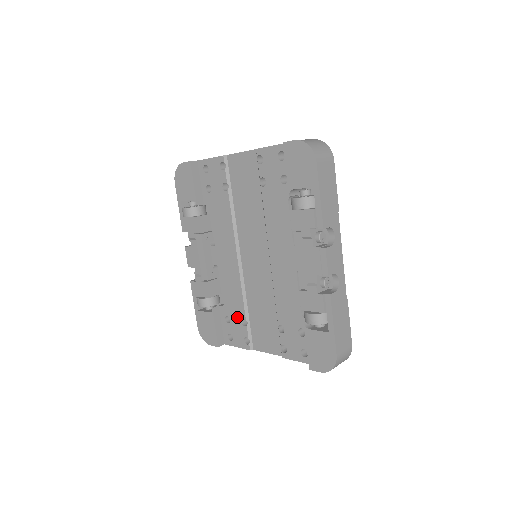
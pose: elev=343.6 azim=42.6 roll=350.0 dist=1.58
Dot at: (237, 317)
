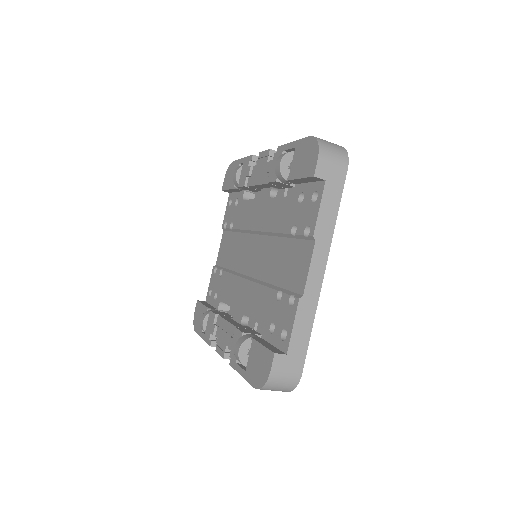
Dot at: (273, 307)
